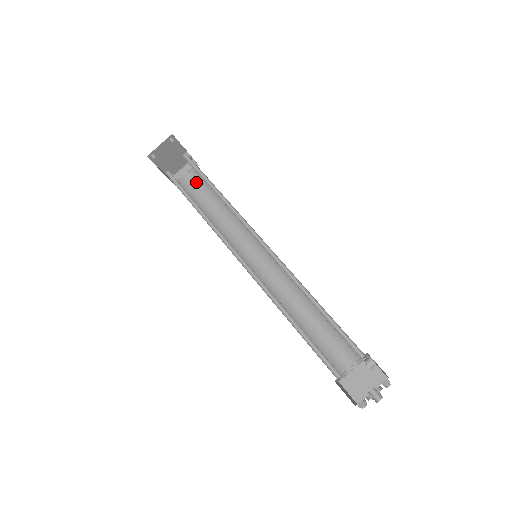
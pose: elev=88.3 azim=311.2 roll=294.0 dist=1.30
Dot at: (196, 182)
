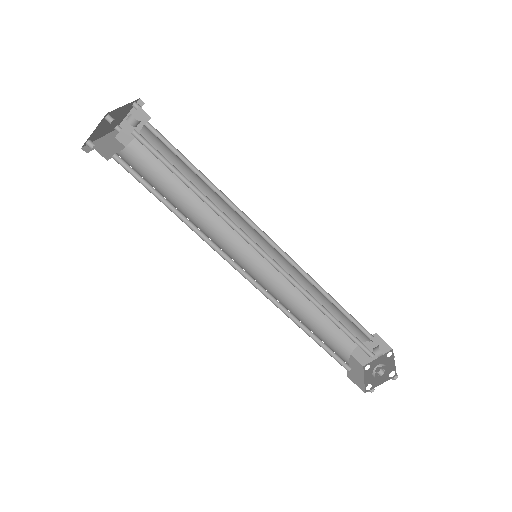
Dot at: (155, 146)
